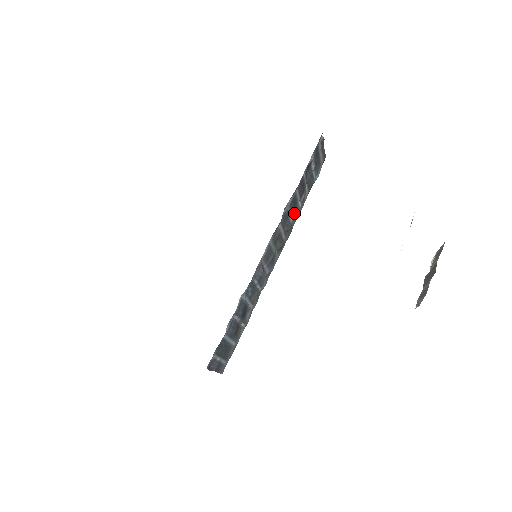
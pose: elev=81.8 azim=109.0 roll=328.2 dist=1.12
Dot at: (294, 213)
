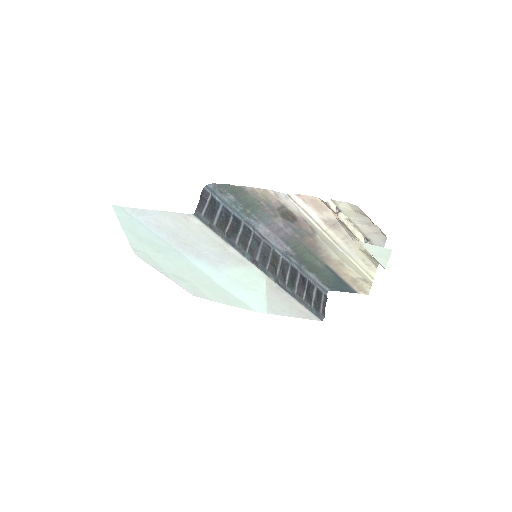
Dot at: (291, 279)
